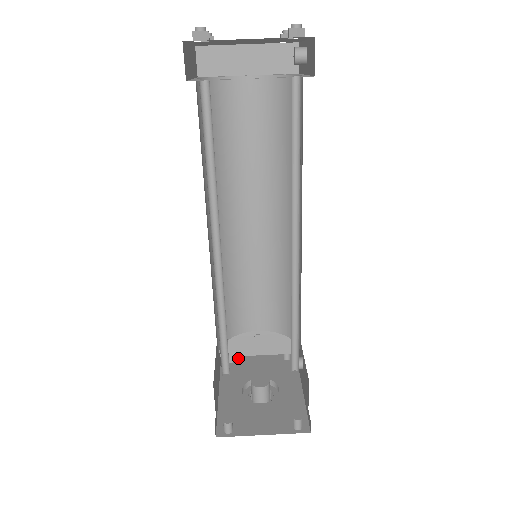
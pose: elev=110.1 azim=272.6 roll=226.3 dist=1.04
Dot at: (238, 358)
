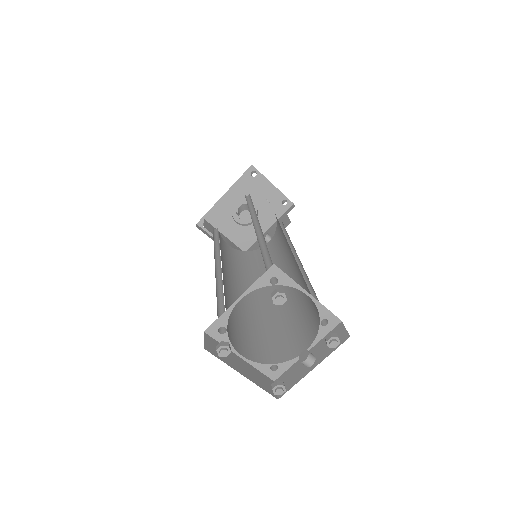
Dot at: (260, 176)
